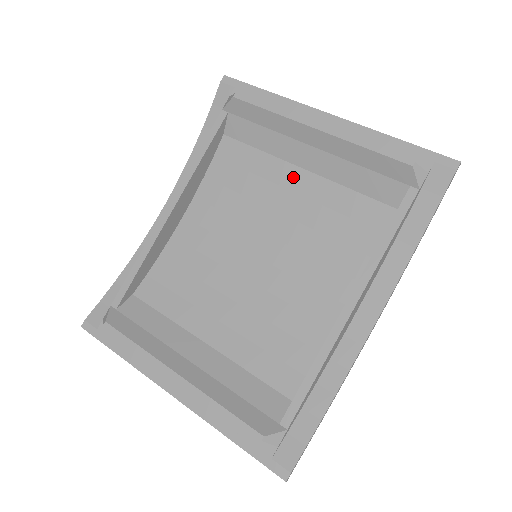
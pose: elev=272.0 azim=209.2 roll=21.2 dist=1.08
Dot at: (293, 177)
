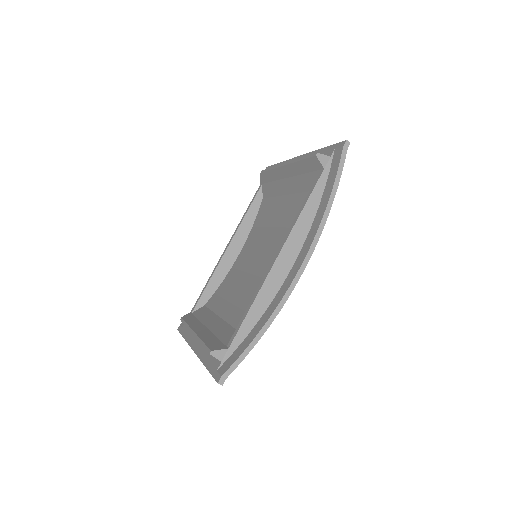
Dot at: (283, 202)
